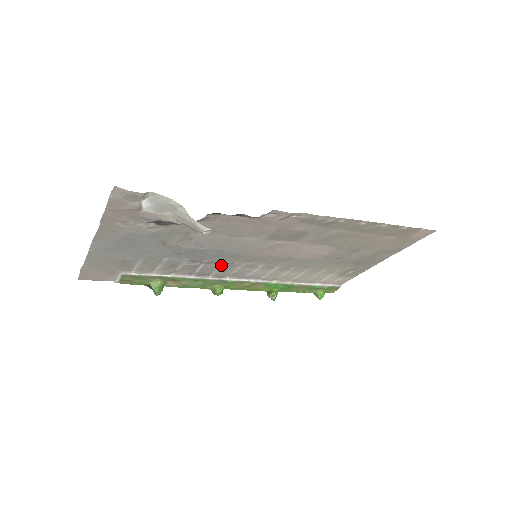
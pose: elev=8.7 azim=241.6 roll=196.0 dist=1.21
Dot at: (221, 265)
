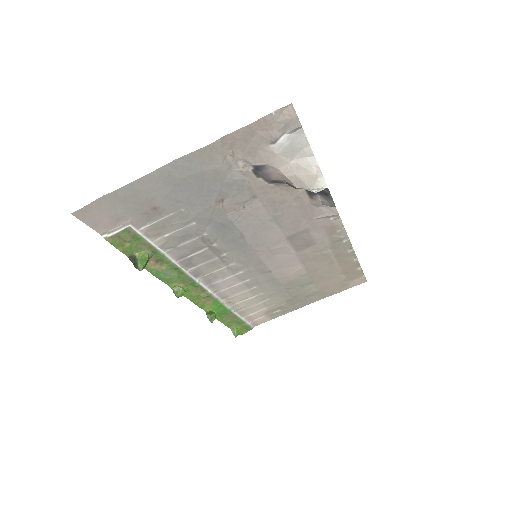
Dot at: (216, 257)
